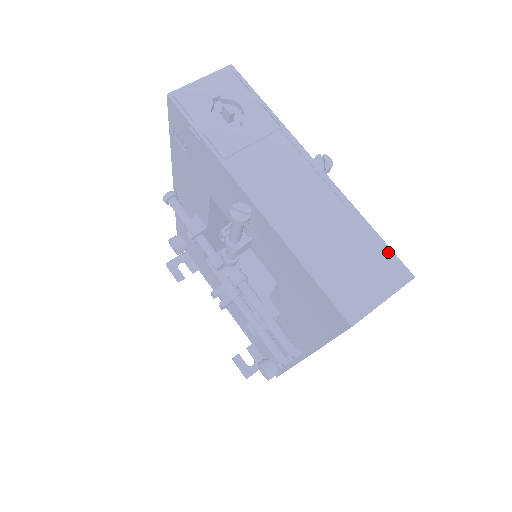
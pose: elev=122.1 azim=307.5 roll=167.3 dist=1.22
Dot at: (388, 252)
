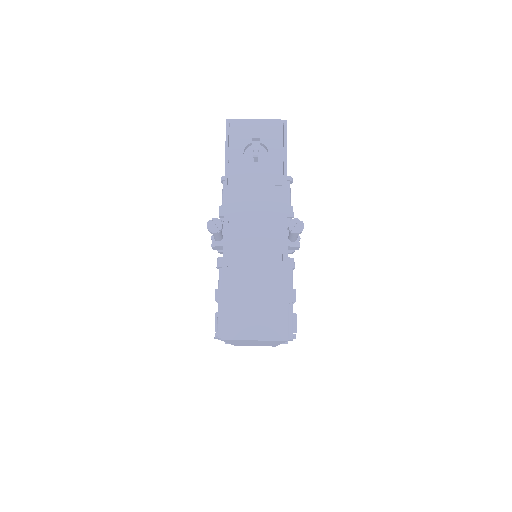
Dot at: (284, 313)
